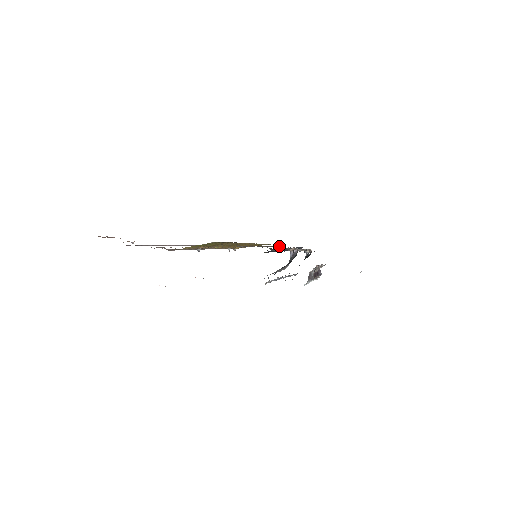
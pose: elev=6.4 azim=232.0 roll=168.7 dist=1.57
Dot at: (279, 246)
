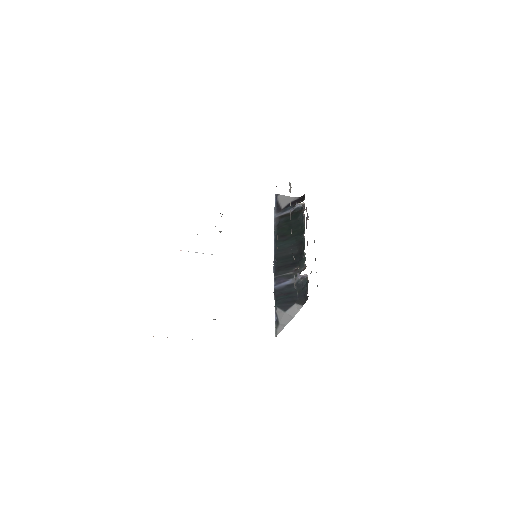
Dot at: occluded
